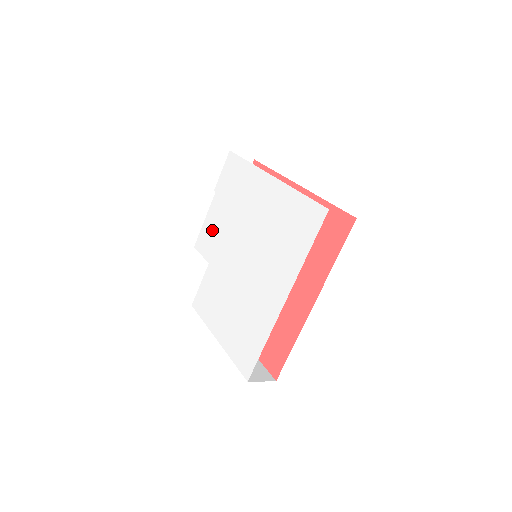
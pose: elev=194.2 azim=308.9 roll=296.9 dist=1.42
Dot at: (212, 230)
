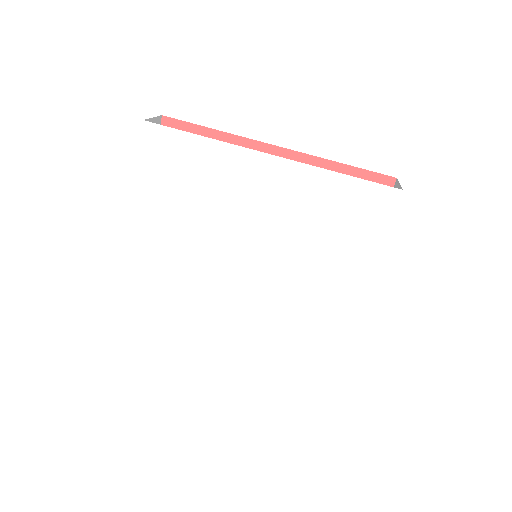
Dot at: (164, 246)
